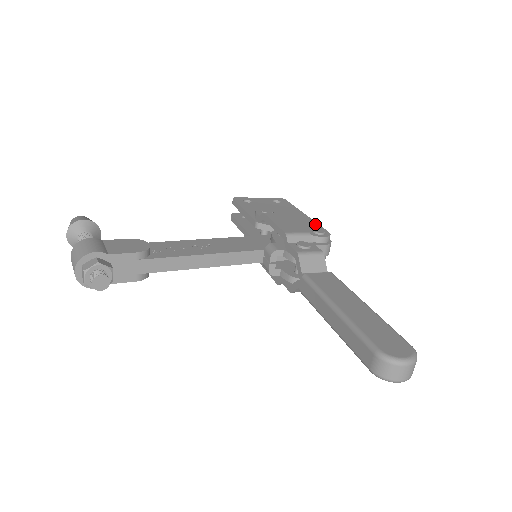
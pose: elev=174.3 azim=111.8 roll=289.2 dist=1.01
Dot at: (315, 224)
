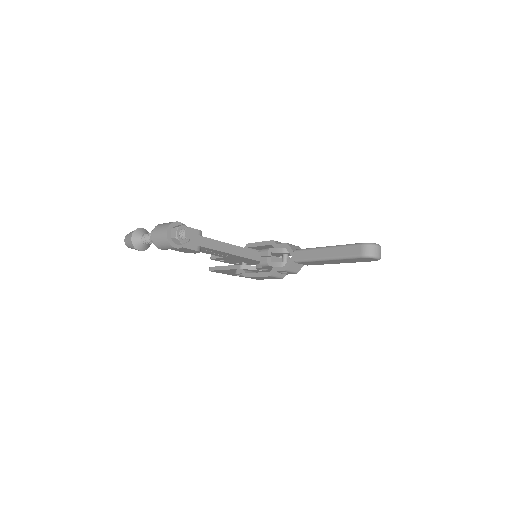
Dot at: occluded
